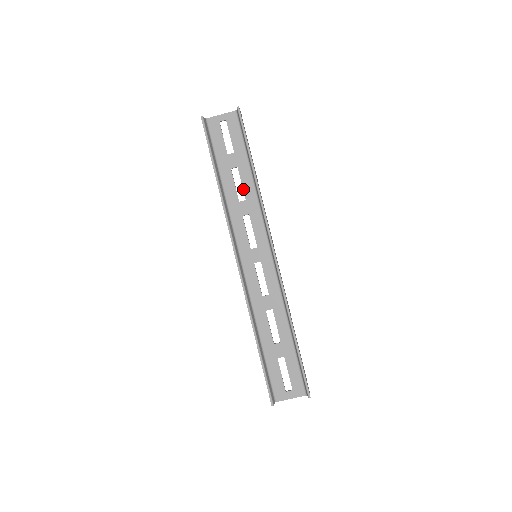
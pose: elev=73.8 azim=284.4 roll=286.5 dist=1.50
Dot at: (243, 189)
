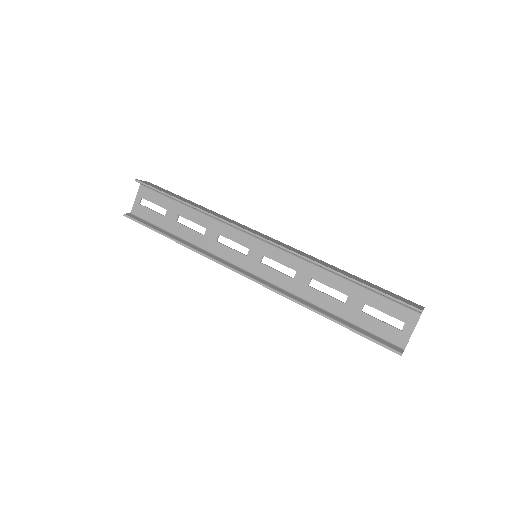
Dot at: occluded
